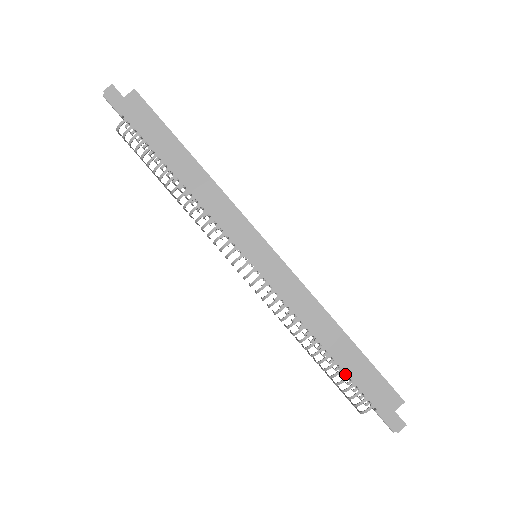
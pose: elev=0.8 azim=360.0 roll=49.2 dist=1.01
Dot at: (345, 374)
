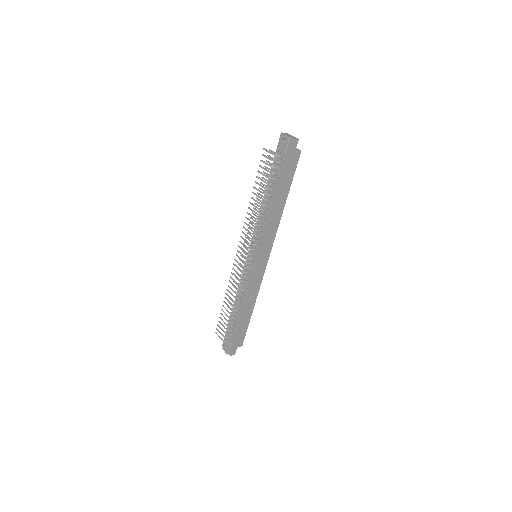
Dot at: (237, 325)
